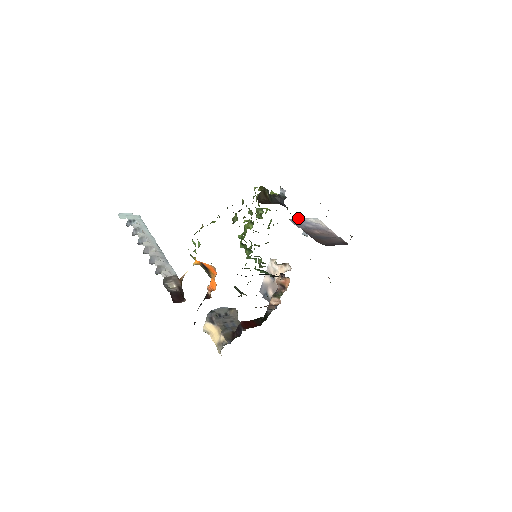
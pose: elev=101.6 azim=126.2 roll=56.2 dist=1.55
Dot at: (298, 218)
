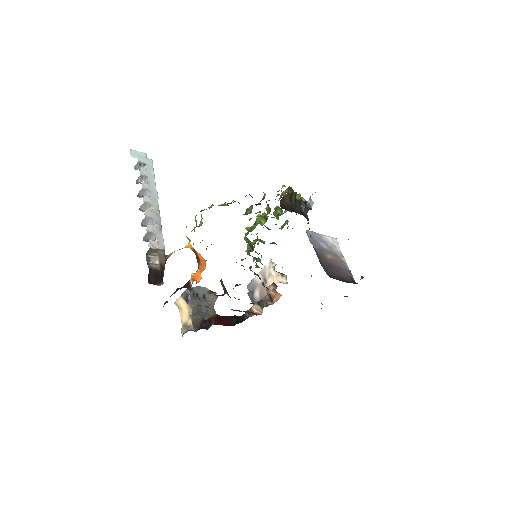
Dot at: occluded
